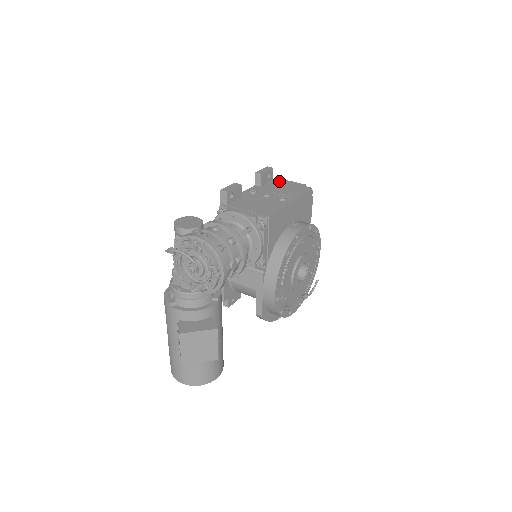
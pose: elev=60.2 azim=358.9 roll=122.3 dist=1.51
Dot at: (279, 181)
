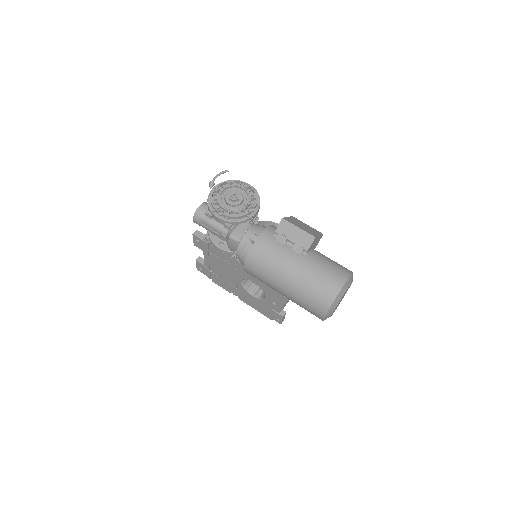
Dot at: occluded
